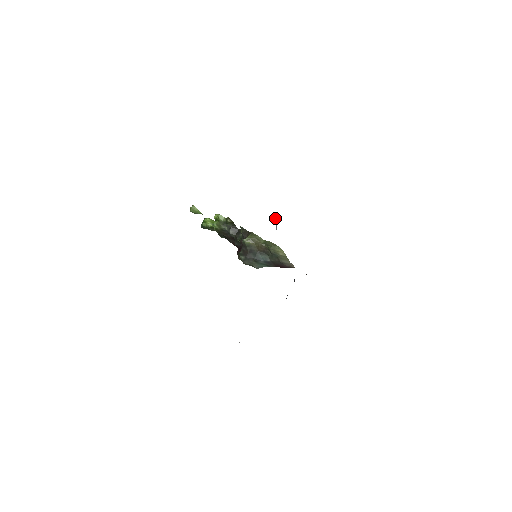
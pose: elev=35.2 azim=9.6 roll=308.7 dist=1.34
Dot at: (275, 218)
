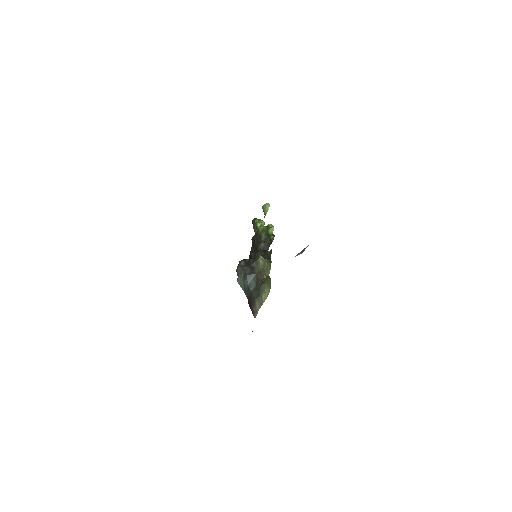
Dot at: occluded
